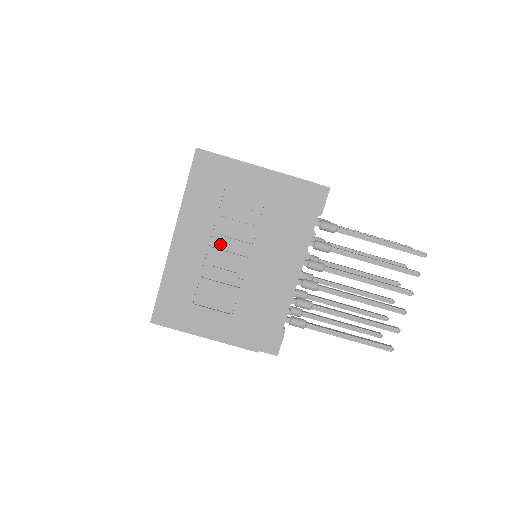
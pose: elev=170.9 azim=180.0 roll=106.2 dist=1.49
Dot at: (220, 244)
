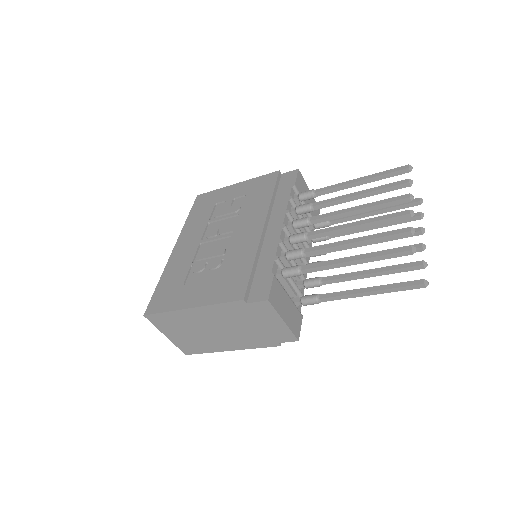
Dot at: (210, 235)
